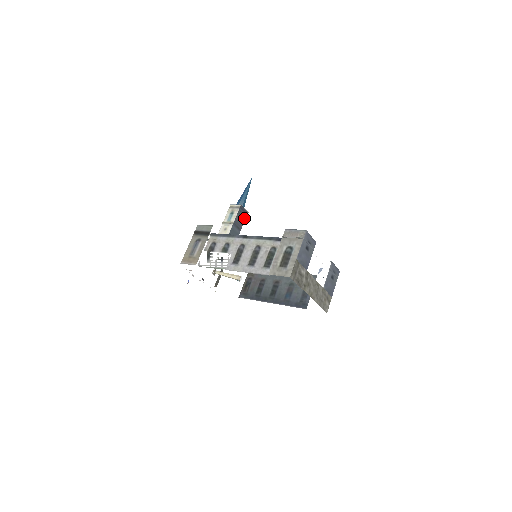
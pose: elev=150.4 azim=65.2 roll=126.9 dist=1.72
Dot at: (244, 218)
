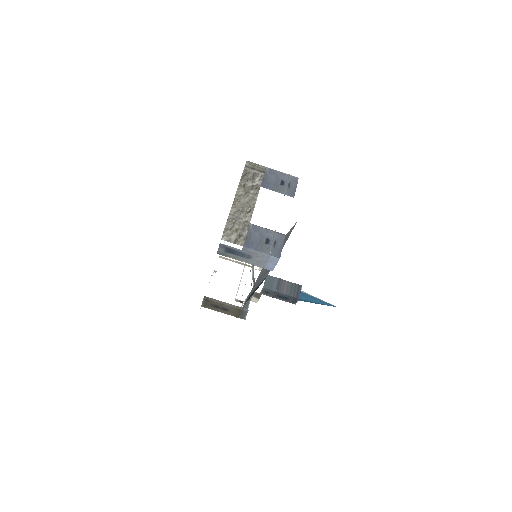
Dot at: (291, 294)
